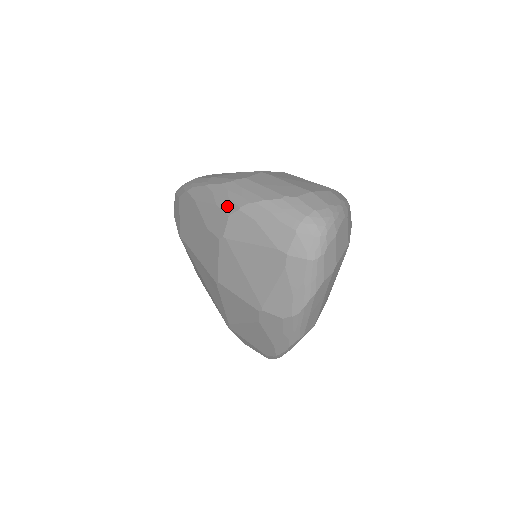
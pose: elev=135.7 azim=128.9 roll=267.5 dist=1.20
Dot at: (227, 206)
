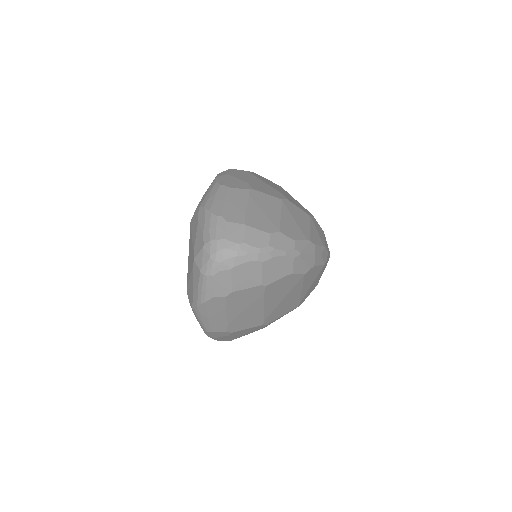
Dot at: (201, 201)
